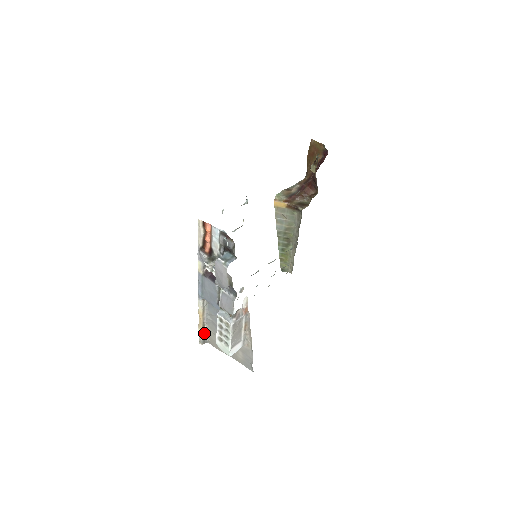
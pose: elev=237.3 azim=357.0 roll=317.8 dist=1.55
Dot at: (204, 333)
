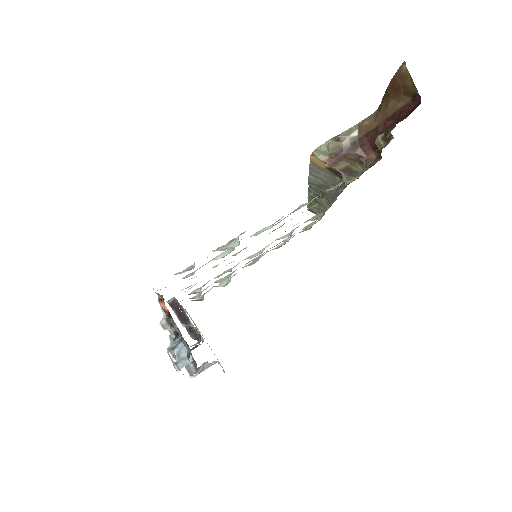
Dot at: occluded
